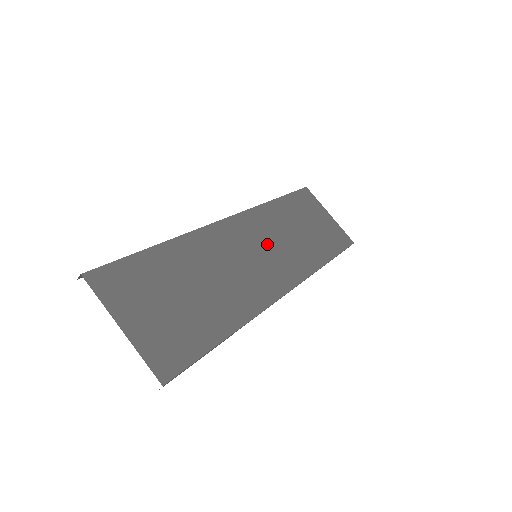
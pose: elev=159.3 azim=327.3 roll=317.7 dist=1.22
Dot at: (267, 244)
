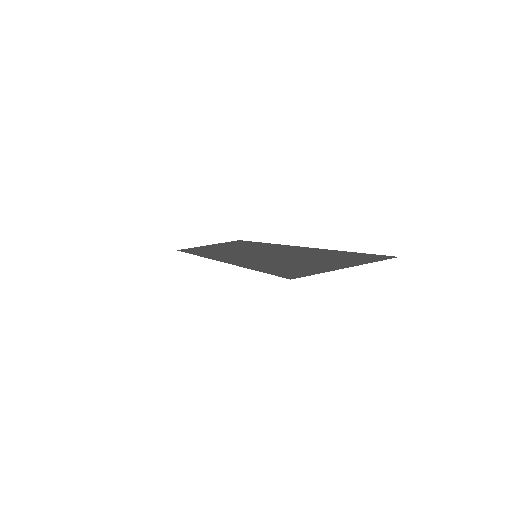
Dot at: (244, 252)
